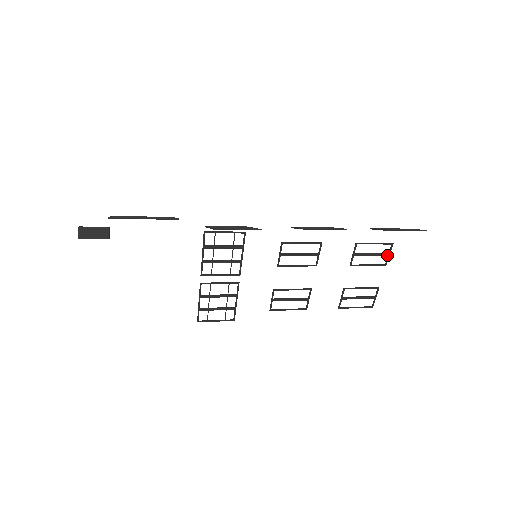
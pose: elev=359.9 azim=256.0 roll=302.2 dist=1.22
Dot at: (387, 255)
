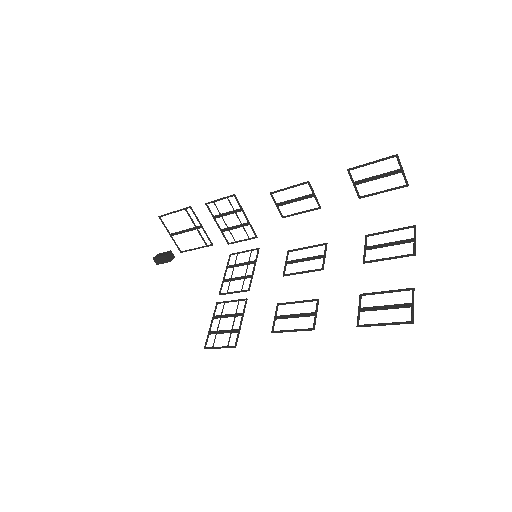
Dot at: (411, 241)
